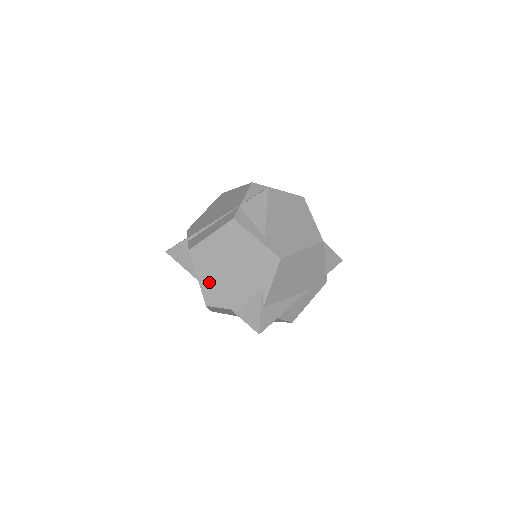
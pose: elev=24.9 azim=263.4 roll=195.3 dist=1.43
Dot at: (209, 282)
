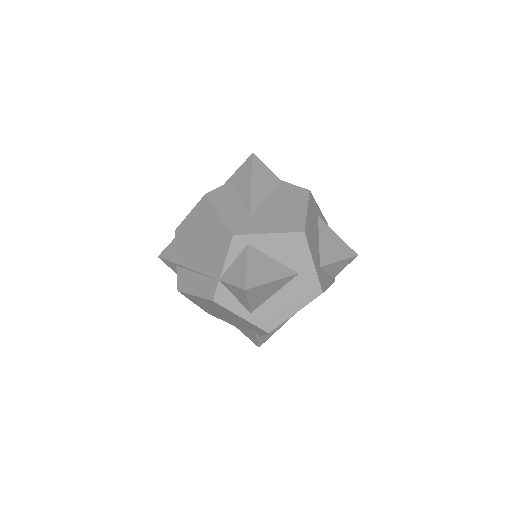
Dot at: (206, 309)
